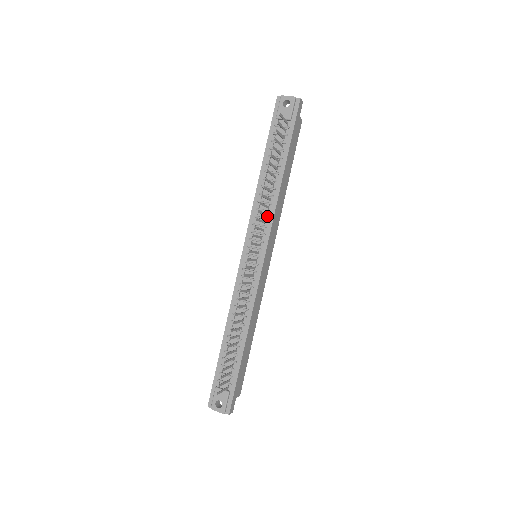
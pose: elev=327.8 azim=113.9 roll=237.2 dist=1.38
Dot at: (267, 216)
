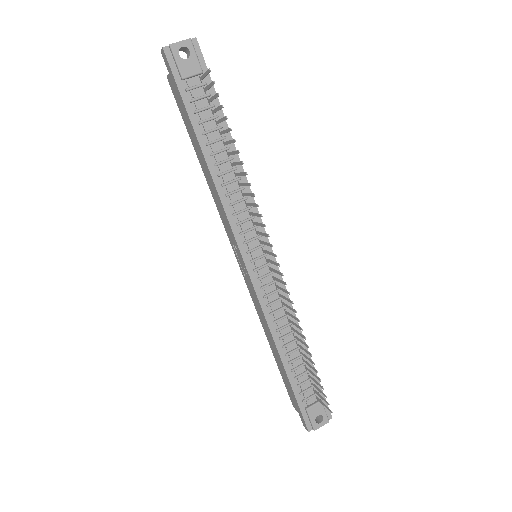
Dot at: (247, 205)
